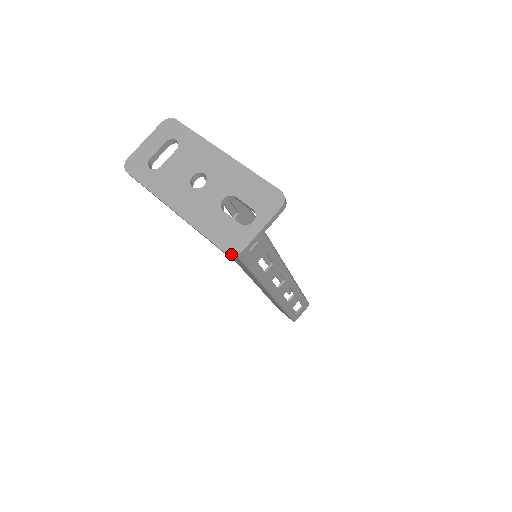
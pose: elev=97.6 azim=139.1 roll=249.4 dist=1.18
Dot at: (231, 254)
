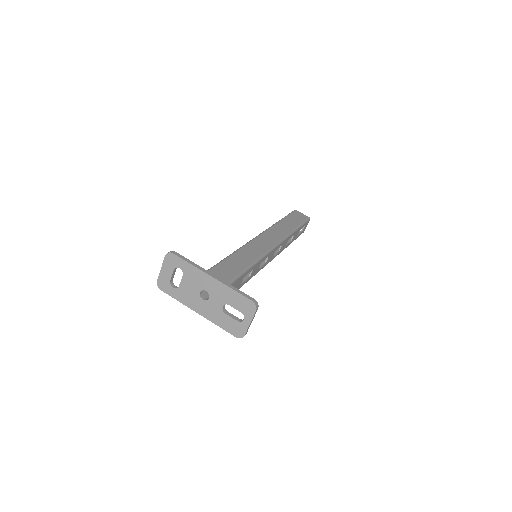
Dot at: occluded
